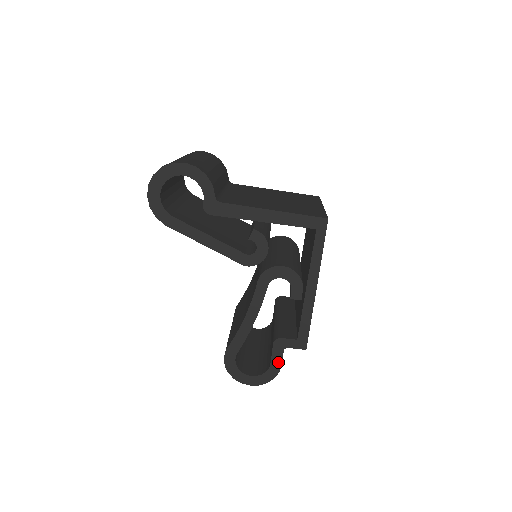
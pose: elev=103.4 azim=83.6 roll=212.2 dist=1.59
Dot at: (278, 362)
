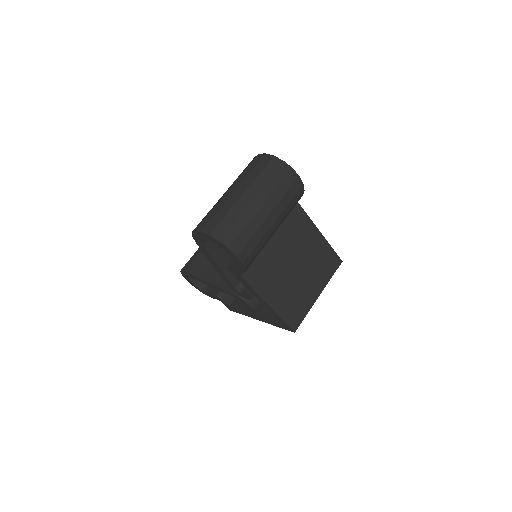
Dot at: (211, 296)
